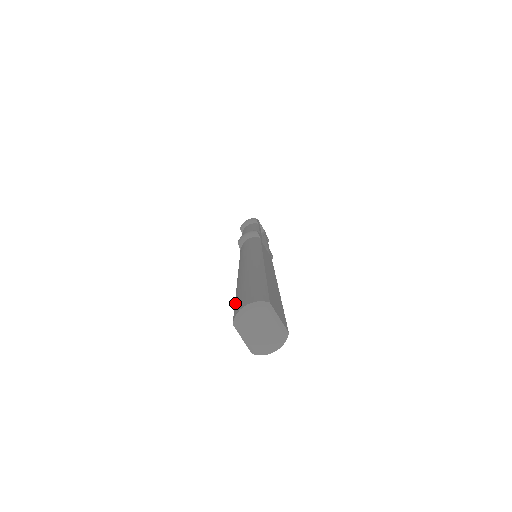
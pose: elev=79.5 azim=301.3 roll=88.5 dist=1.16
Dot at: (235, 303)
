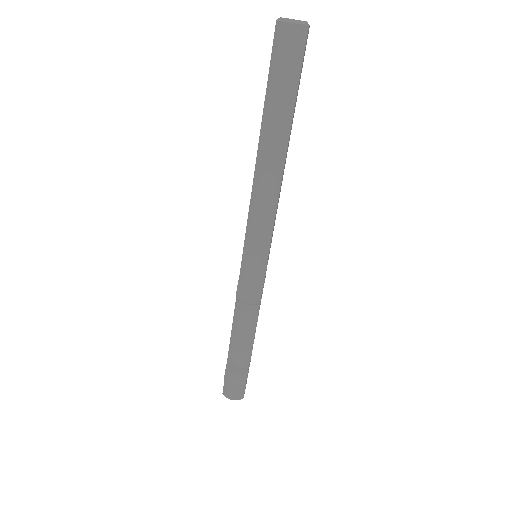
Dot at: occluded
